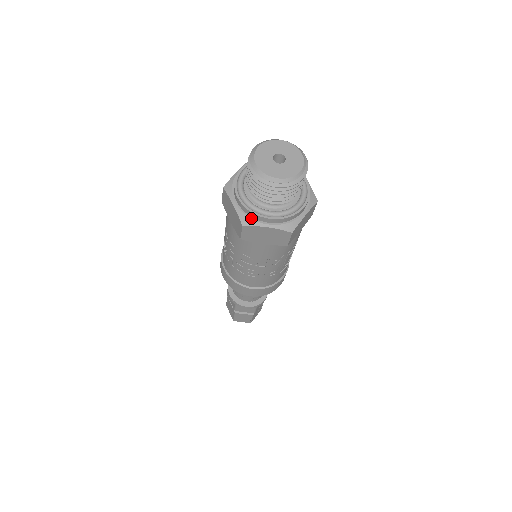
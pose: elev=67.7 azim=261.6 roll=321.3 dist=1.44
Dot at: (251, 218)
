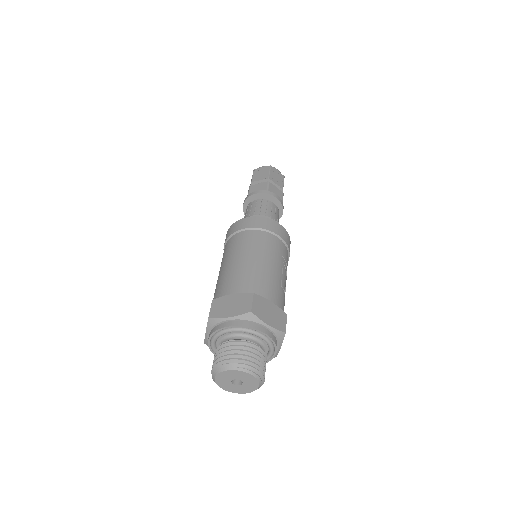
Dot at: occluded
